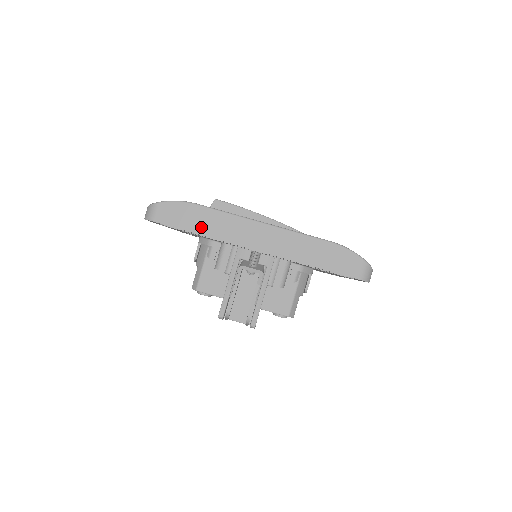
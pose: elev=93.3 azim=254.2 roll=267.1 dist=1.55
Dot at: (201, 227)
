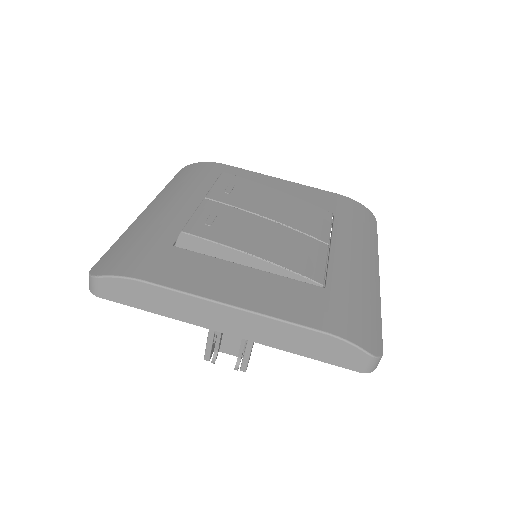
Dot at: (155, 306)
